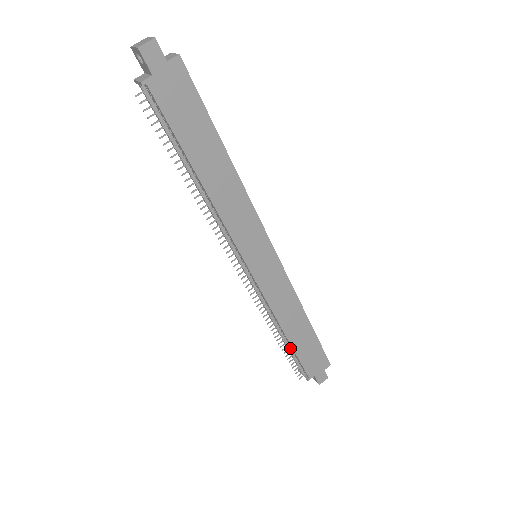
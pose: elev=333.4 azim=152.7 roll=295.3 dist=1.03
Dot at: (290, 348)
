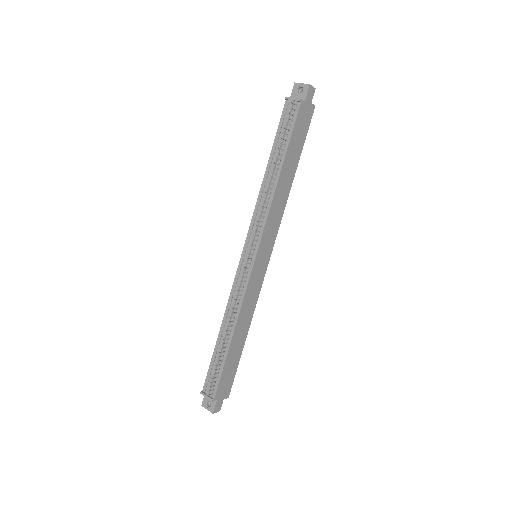
Dot at: (223, 356)
